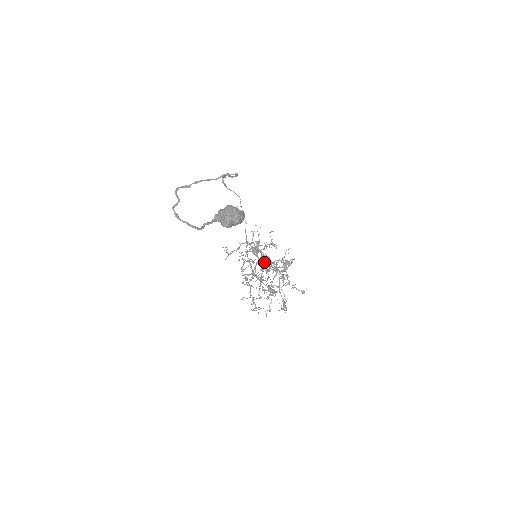
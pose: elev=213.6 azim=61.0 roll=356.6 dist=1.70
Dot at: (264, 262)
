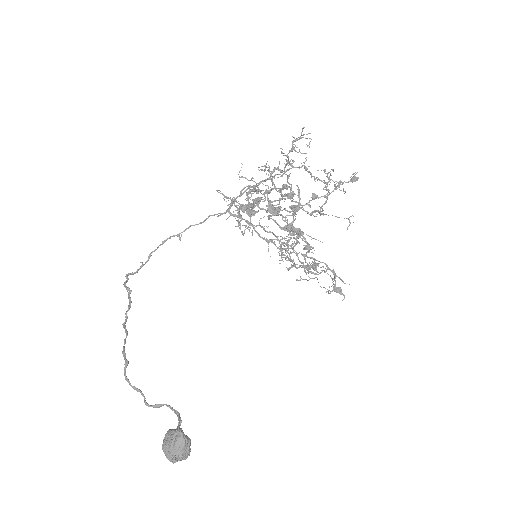
Dot at: (274, 212)
